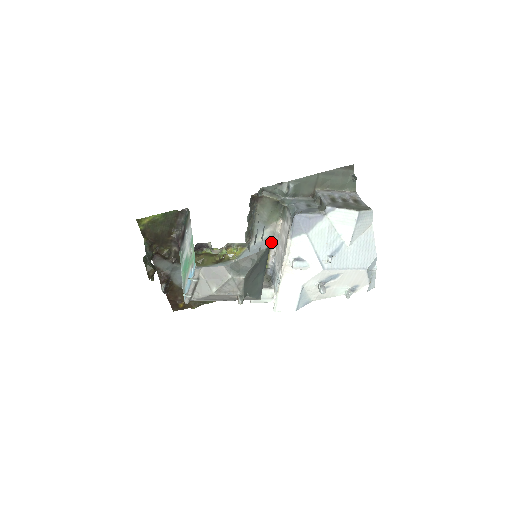
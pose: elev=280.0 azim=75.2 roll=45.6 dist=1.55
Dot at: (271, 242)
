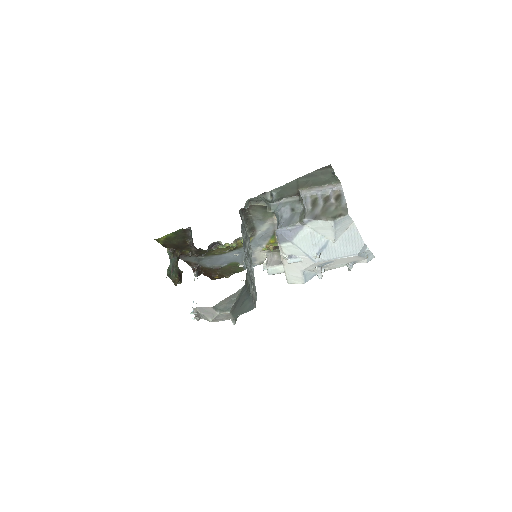
Dot at: (274, 230)
